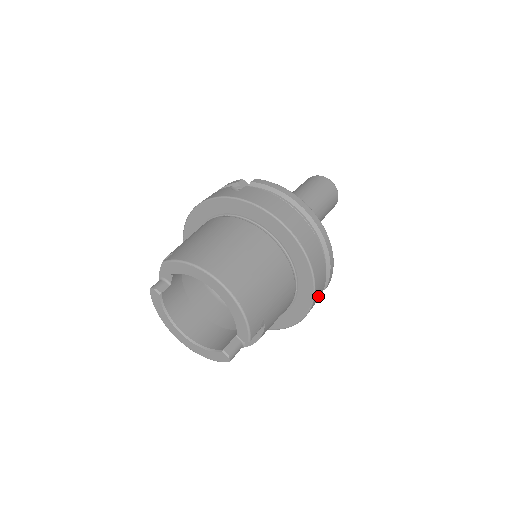
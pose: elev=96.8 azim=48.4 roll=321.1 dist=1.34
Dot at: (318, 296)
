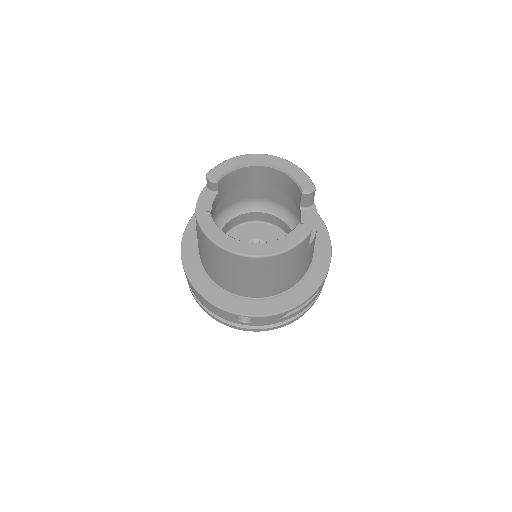
Dot at: occluded
